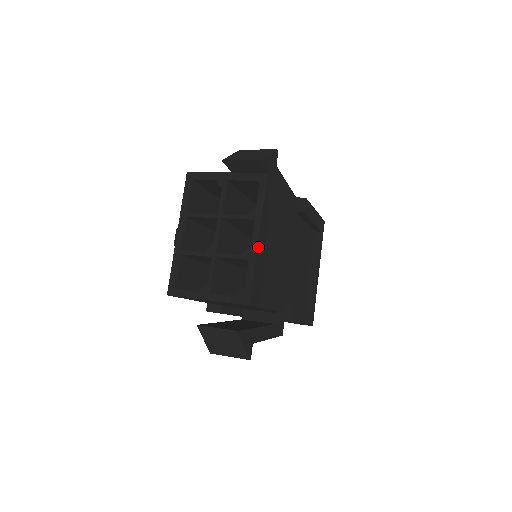
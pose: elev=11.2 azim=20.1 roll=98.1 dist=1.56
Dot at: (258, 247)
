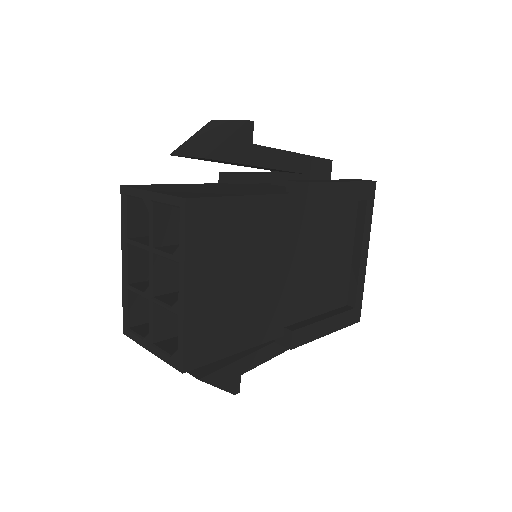
Dot at: (186, 301)
